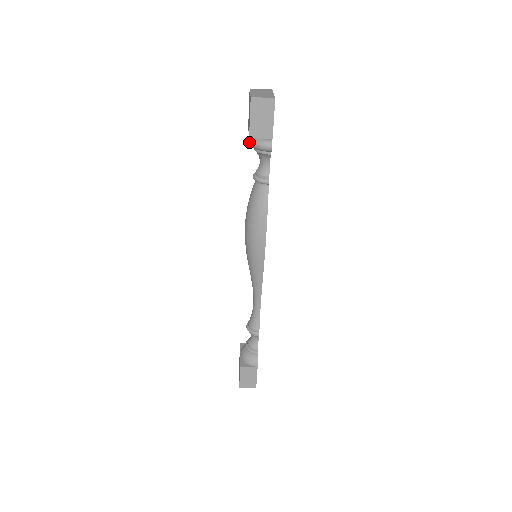
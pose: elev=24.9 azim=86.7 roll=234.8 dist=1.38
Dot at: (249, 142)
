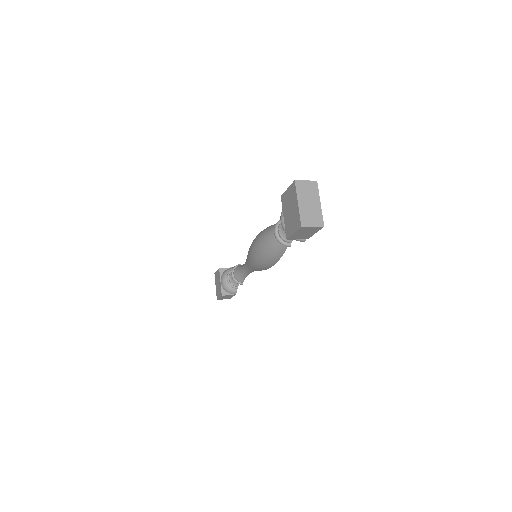
Dot at: (282, 227)
